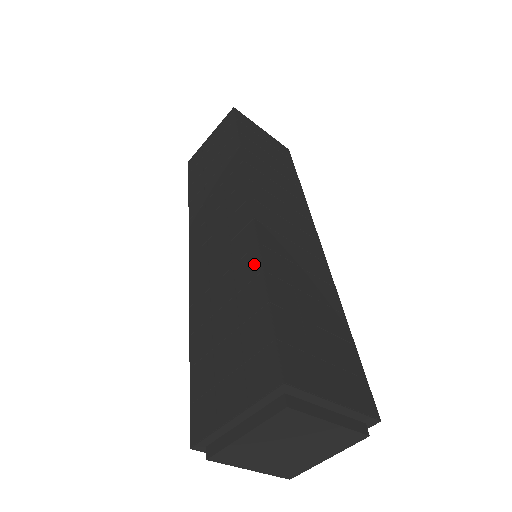
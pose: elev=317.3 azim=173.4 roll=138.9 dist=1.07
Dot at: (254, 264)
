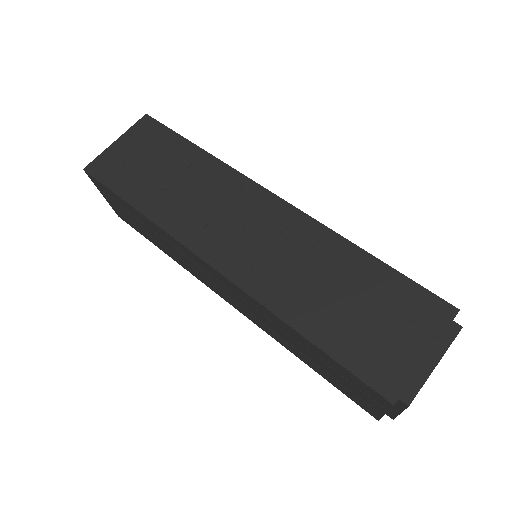
Dot at: (342, 245)
